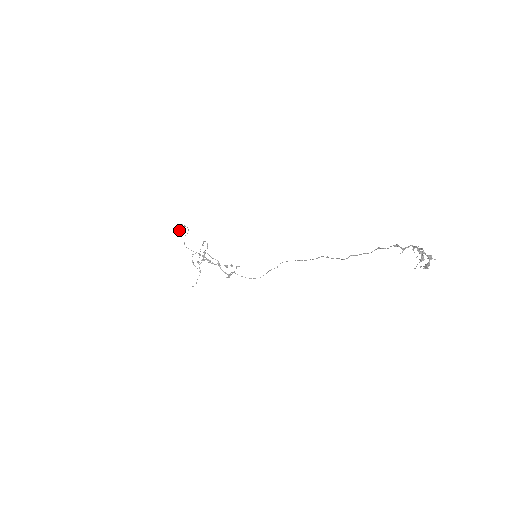
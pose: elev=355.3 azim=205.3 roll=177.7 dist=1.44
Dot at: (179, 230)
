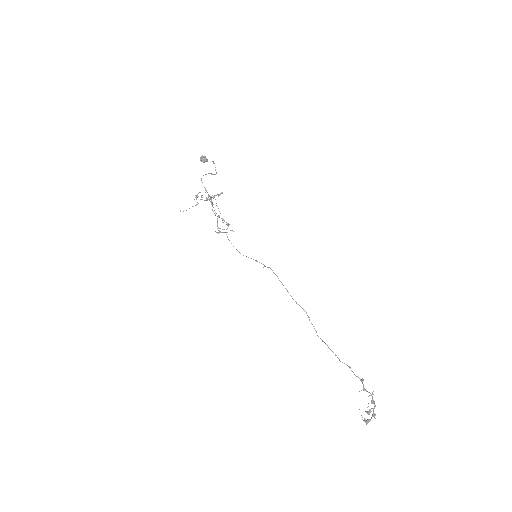
Dot at: (207, 161)
